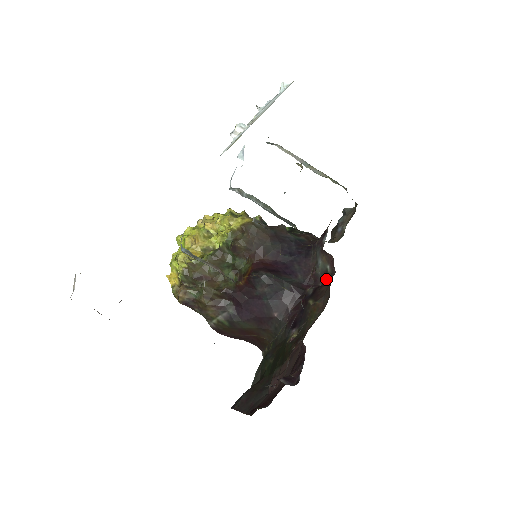
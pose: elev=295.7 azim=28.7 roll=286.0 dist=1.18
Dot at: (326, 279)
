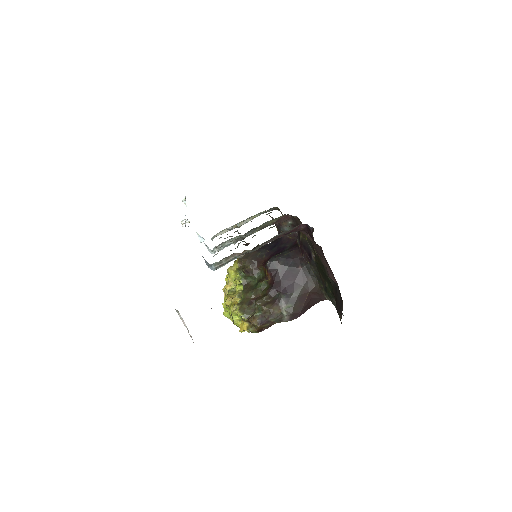
Dot at: (295, 226)
